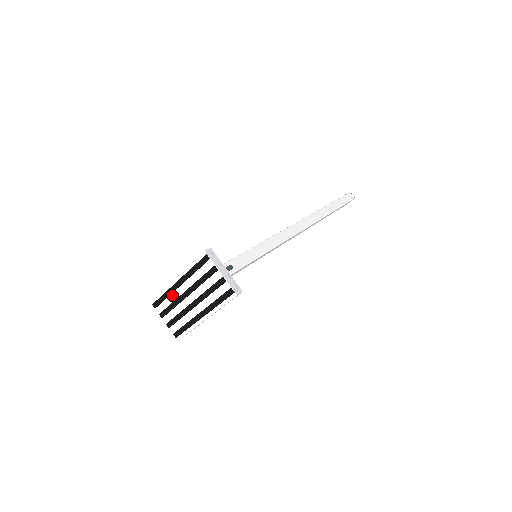
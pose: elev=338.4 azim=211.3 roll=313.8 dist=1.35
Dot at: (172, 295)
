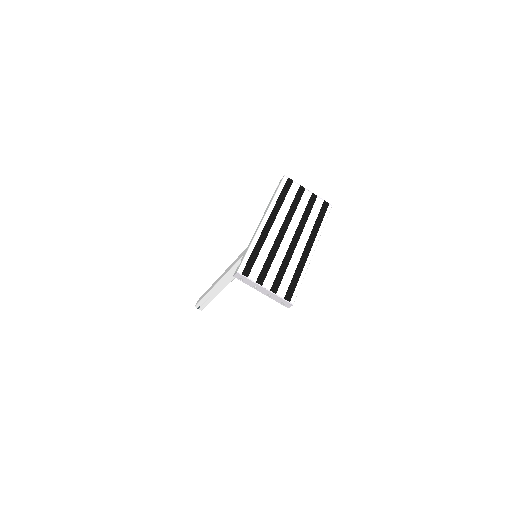
Dot at: (265, 244)
